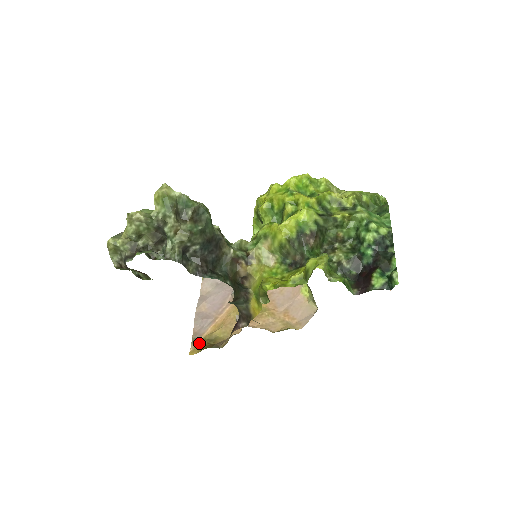
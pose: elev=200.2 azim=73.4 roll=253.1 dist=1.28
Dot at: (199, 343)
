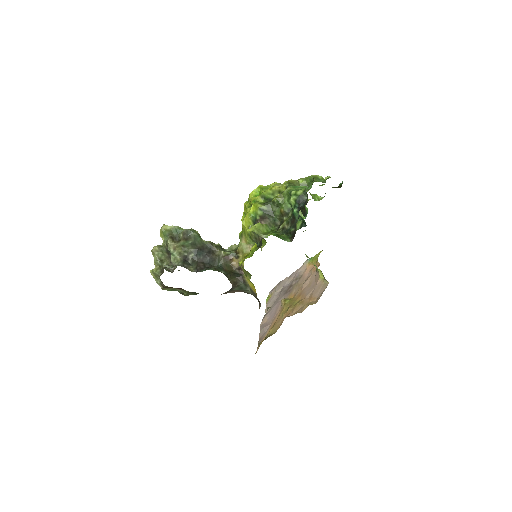
Dot at: (260, 343)
